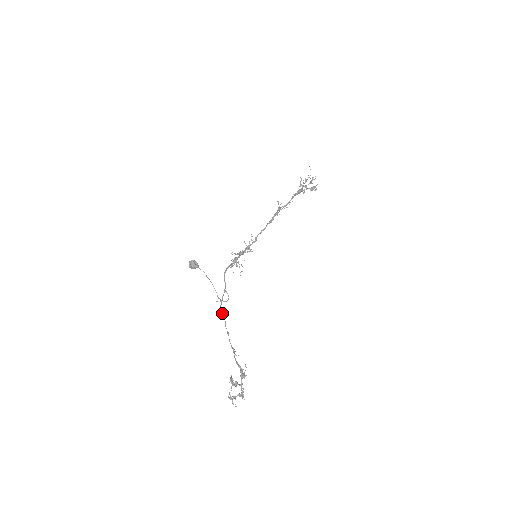
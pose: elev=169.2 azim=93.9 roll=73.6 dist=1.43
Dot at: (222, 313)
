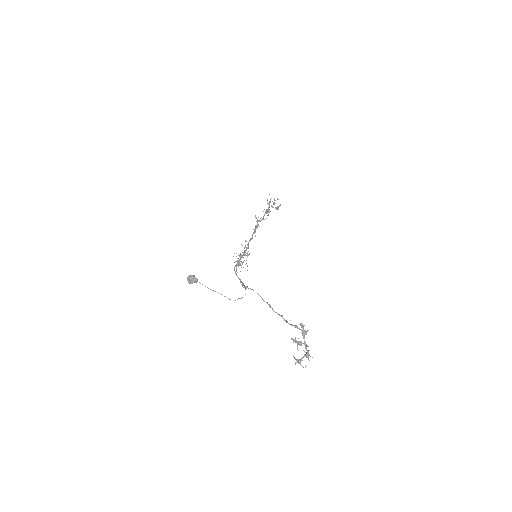
Dot at: occluded
